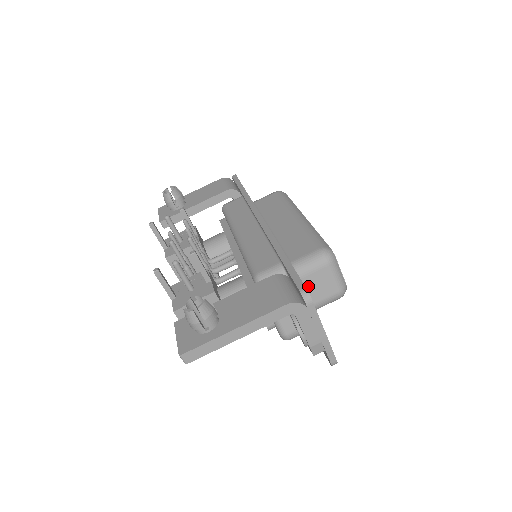
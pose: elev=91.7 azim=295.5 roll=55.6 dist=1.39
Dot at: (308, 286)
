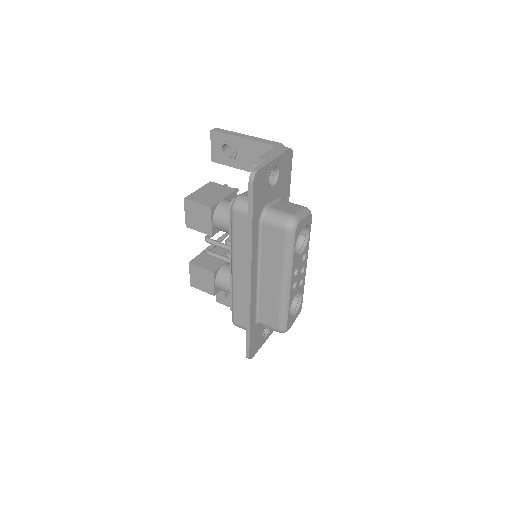
Dot at: (281, 204)
